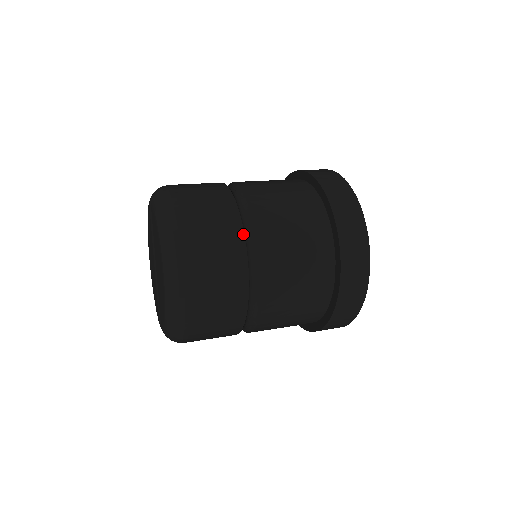
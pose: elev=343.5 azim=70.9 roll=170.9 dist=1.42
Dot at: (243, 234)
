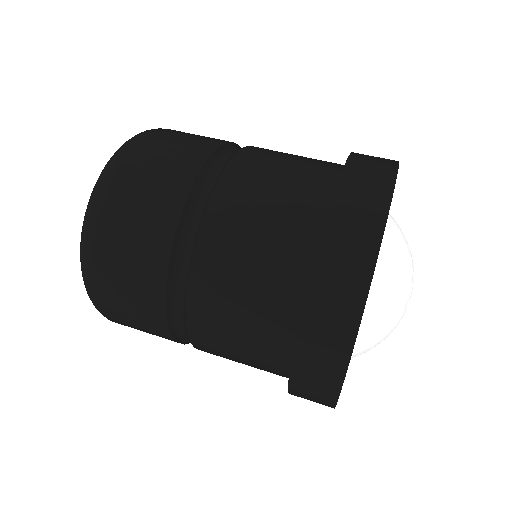
Dot at: (202, 165)
